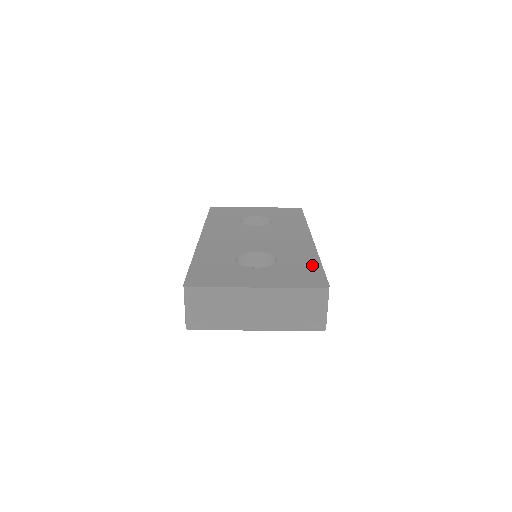
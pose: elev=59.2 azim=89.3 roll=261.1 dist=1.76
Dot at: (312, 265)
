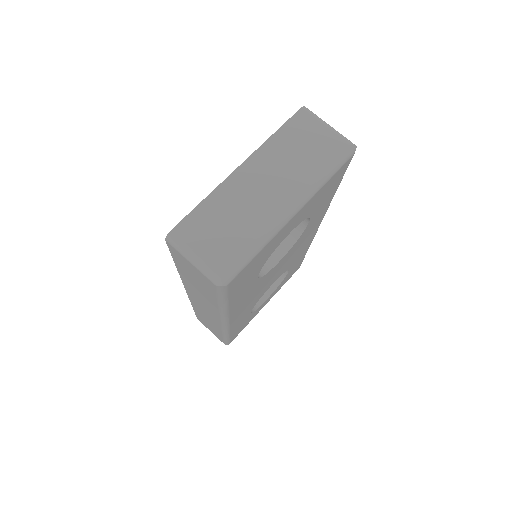
Dot at: occluded
